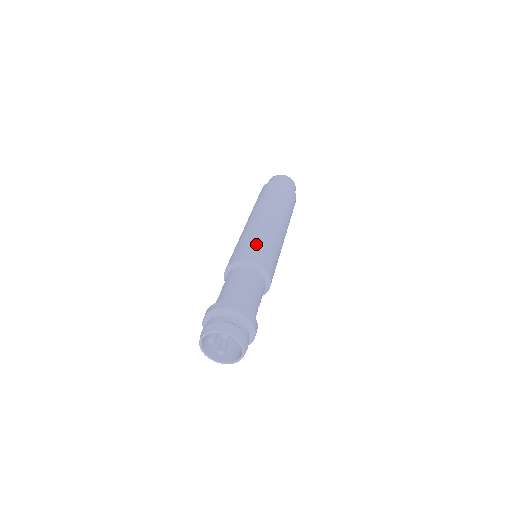
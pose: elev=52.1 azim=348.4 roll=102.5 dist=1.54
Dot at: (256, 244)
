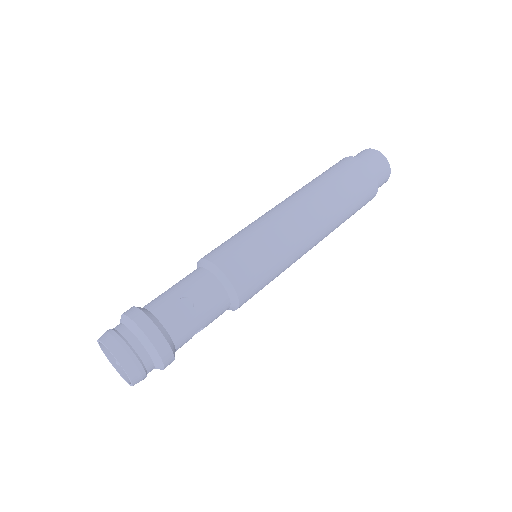
Dot at: occluded
